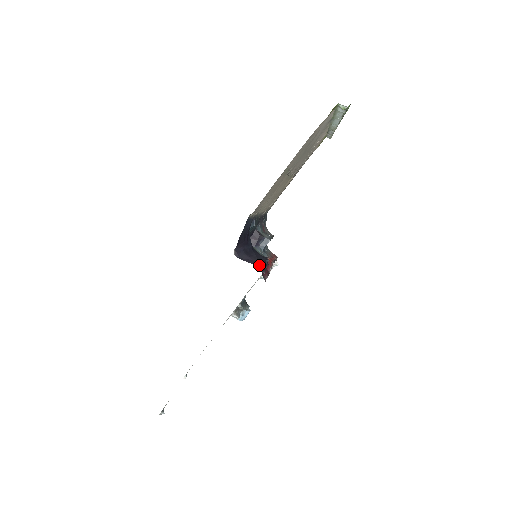
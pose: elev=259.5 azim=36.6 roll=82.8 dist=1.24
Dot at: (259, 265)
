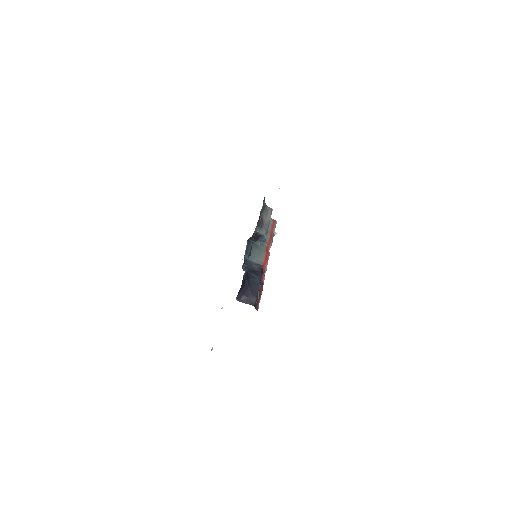
Dot at: (253, 302)
